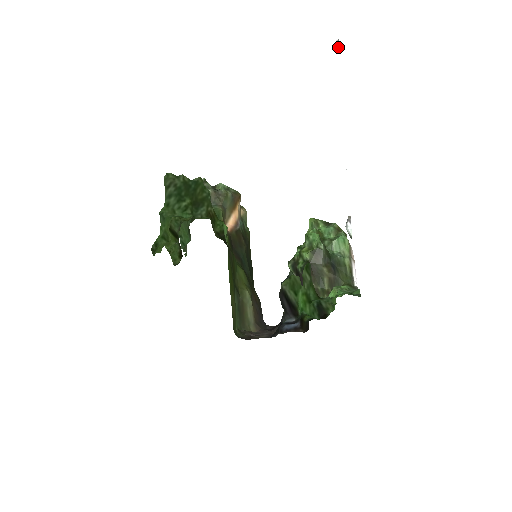
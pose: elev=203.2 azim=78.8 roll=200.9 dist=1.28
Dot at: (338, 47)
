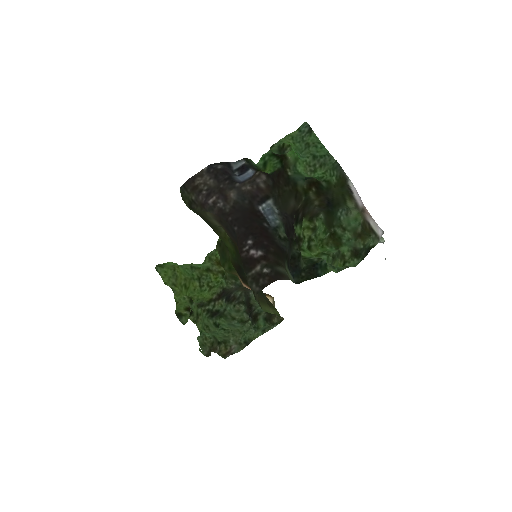
Dot at: occluded
